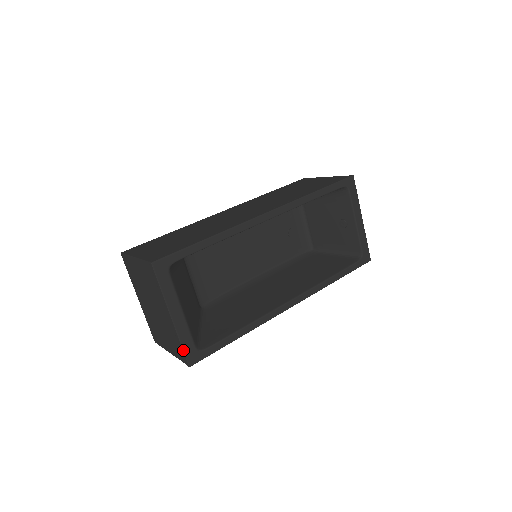
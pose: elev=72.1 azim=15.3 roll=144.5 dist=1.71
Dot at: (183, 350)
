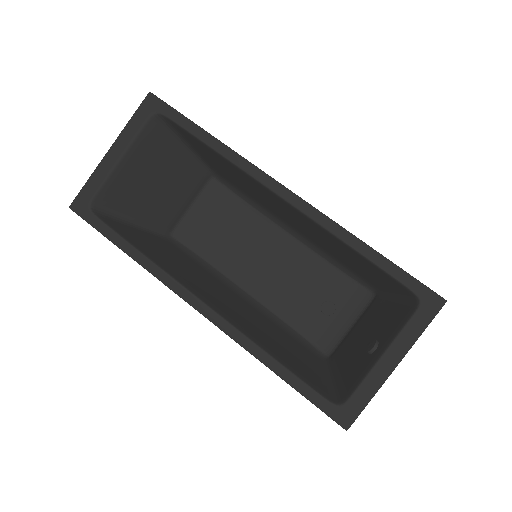
Dot at: (83, 187)
